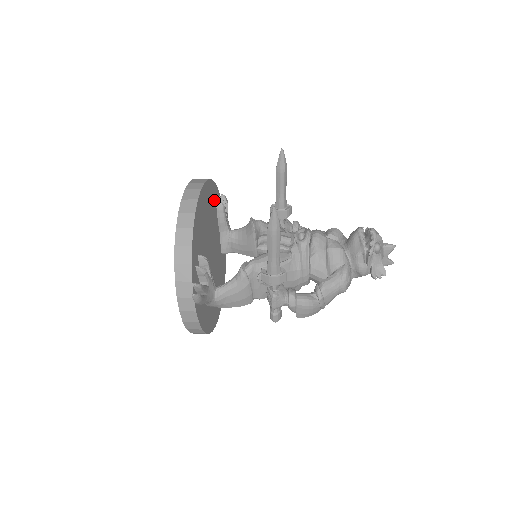
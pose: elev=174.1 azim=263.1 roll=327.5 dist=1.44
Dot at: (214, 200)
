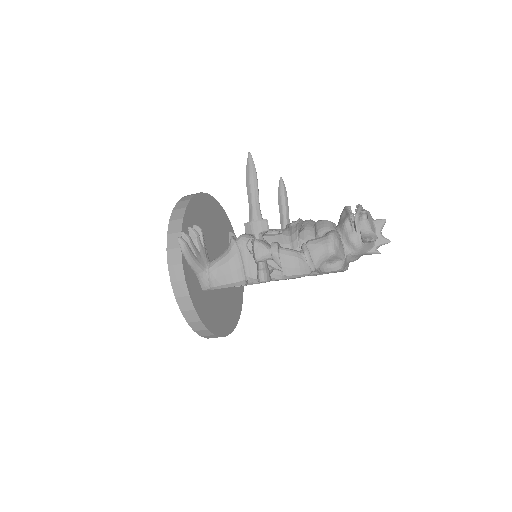
Dot at: (227, 230)
